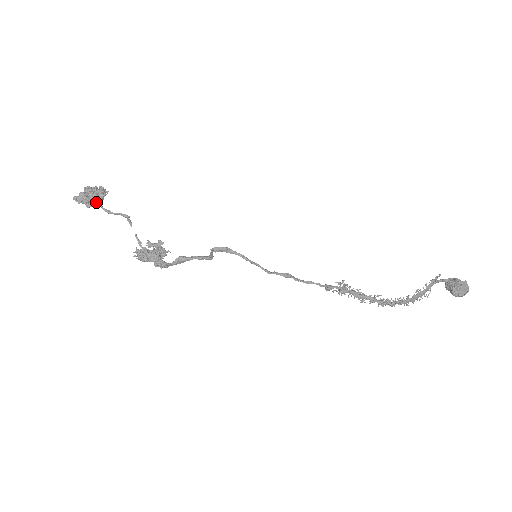
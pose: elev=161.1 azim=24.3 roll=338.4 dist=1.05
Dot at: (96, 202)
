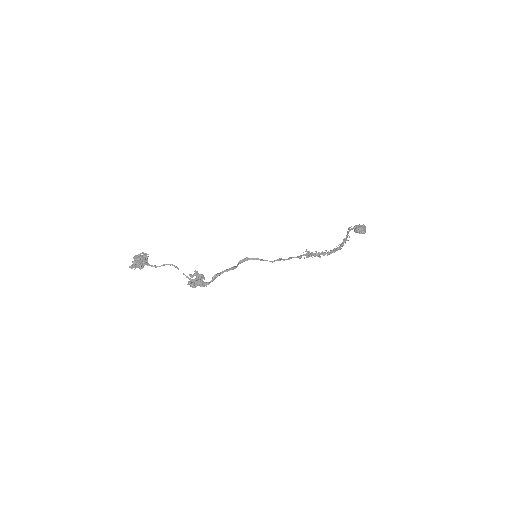
Dot at: (145, 264)
